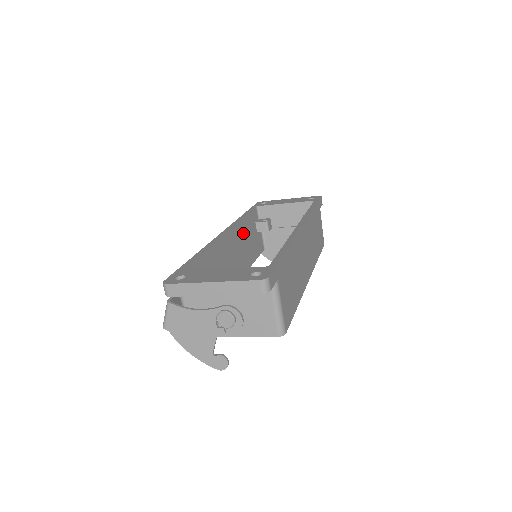
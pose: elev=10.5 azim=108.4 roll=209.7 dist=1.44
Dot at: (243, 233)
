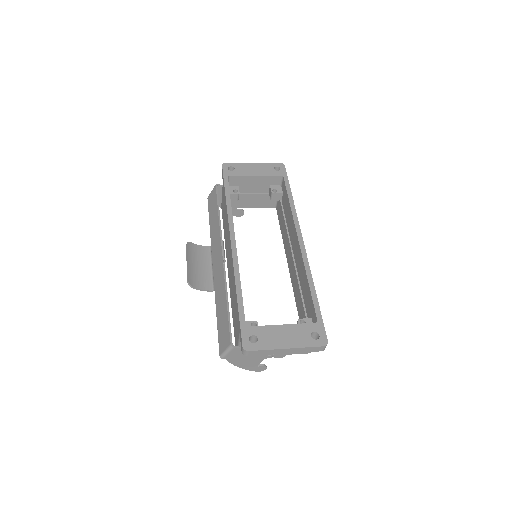
Dot at: occluded
